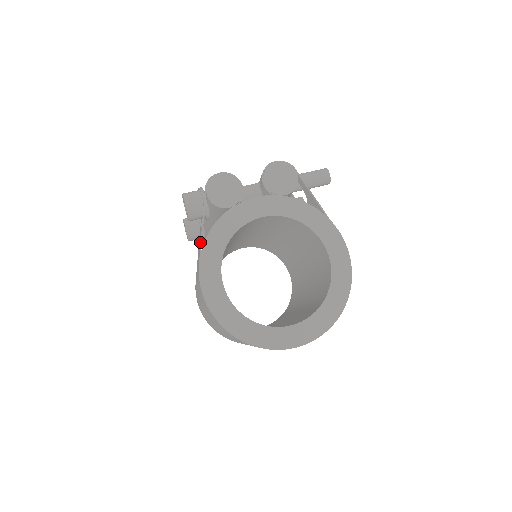
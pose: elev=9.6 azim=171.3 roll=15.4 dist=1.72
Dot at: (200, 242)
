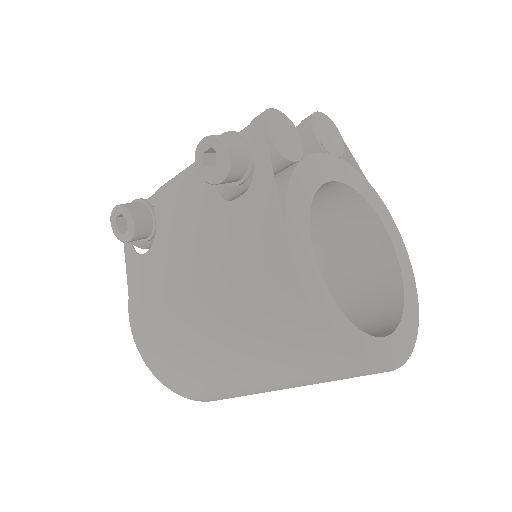
Dot at: (269, 211)
